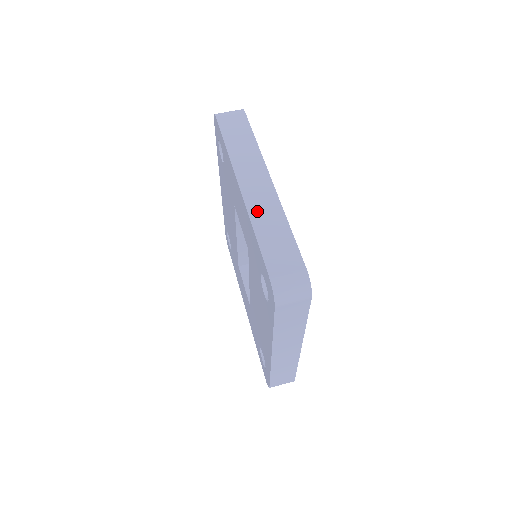
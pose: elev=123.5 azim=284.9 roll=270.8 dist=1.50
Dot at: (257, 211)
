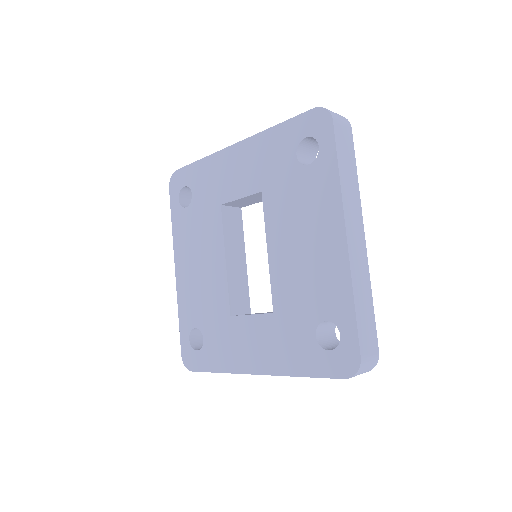
Dot at: occluded
